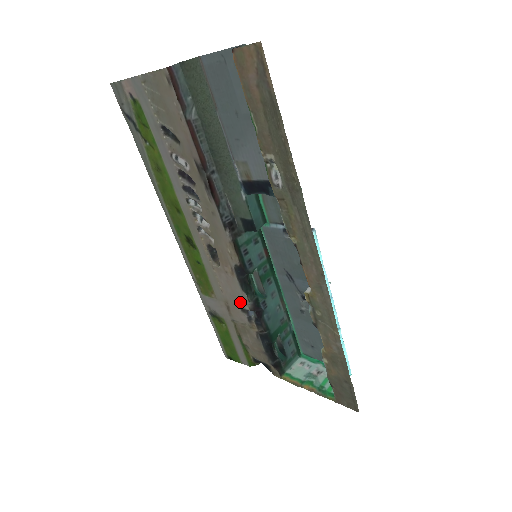
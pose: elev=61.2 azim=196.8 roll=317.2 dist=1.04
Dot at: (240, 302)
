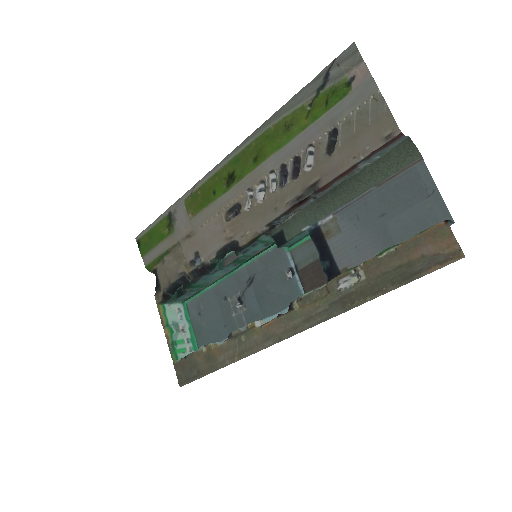
Dot at: (204, 250)
